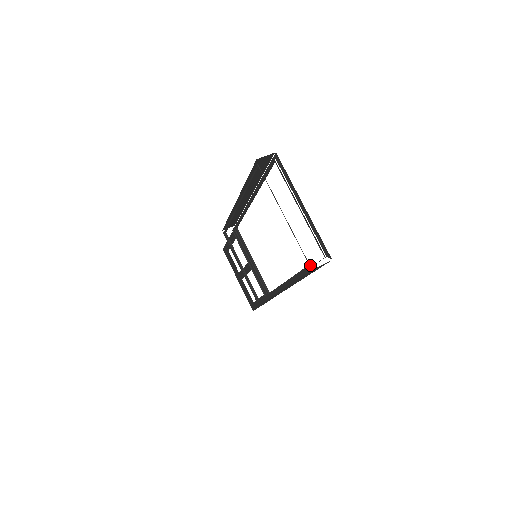
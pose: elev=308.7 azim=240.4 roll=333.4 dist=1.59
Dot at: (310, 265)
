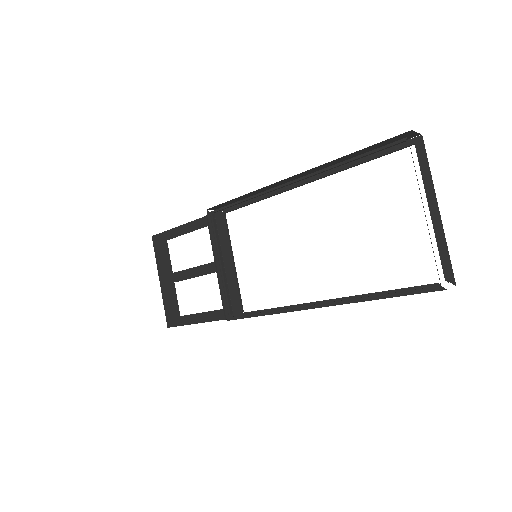
Dot at: (436, 284)
